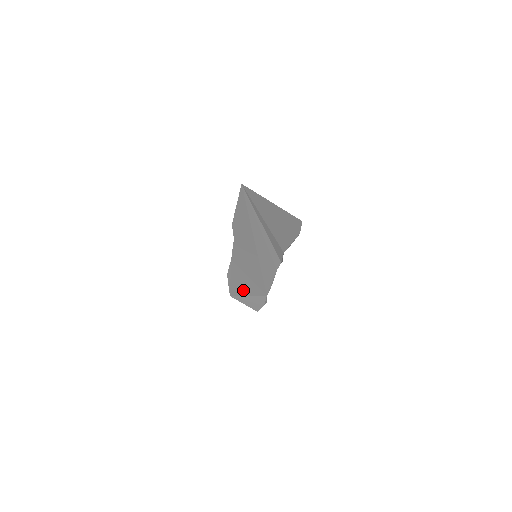
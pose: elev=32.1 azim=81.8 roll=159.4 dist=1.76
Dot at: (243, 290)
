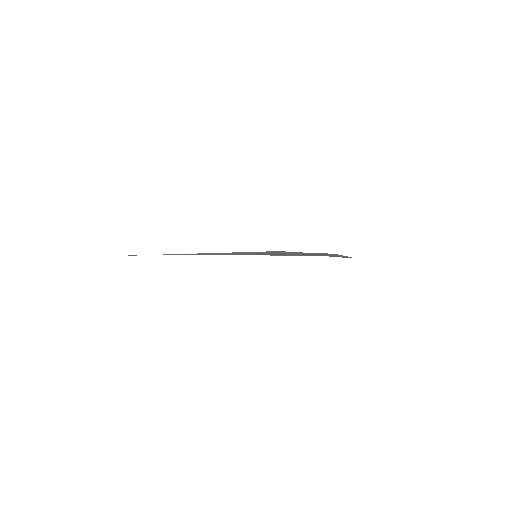
Dot at: occluded
